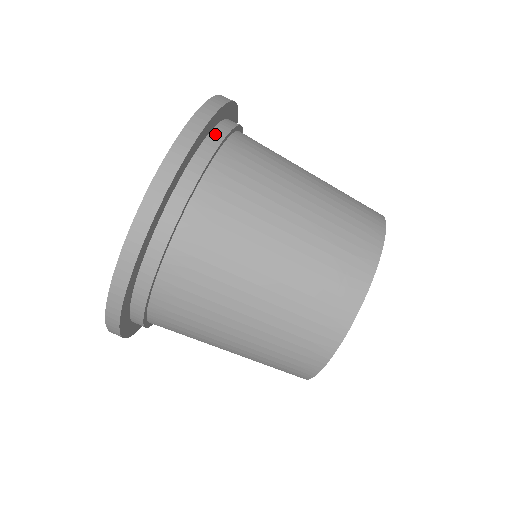
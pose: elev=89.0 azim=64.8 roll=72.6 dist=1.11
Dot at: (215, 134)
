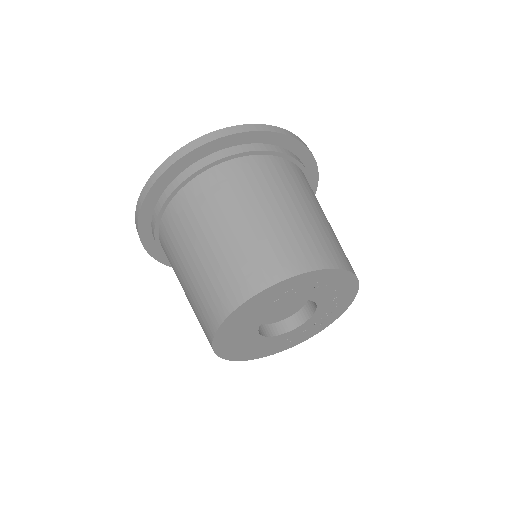
Dot at: (242, 147)
